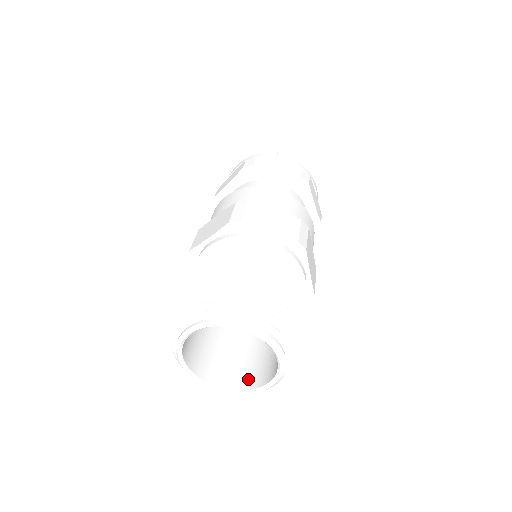
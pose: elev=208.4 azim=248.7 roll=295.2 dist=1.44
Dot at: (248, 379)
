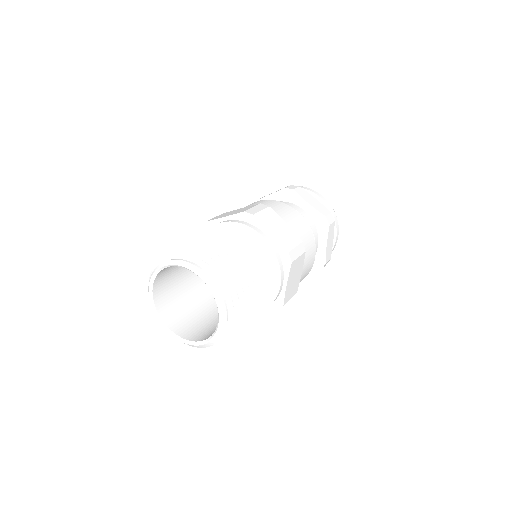
Dot at: occluded
